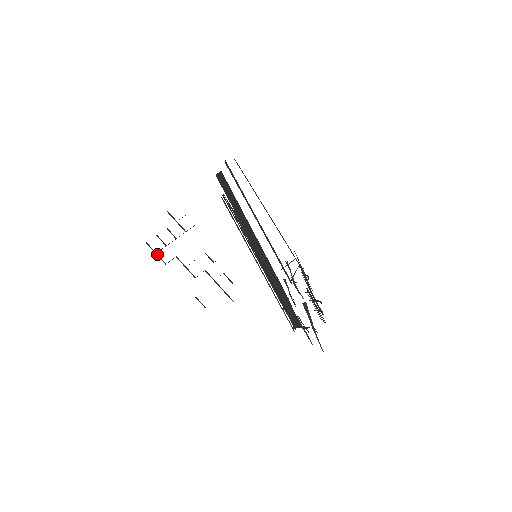
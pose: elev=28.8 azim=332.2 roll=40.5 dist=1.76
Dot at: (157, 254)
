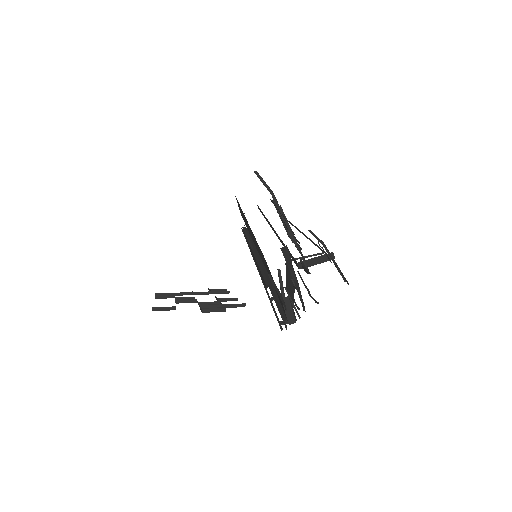
Dot at: (155, 294)
